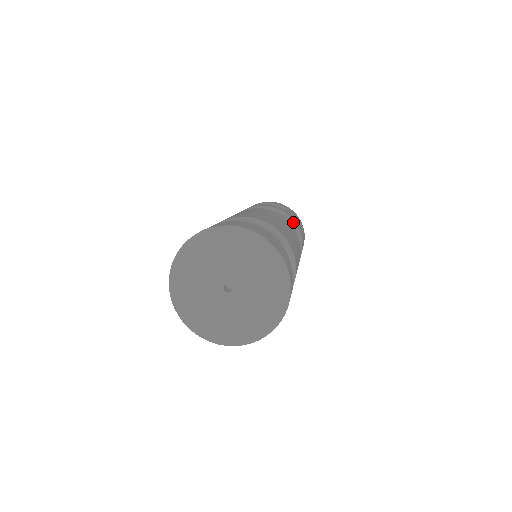
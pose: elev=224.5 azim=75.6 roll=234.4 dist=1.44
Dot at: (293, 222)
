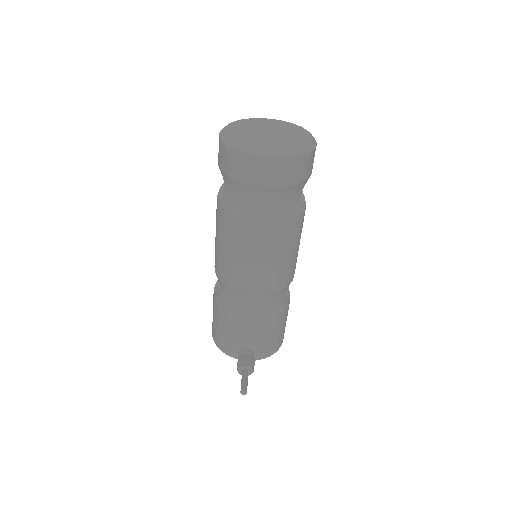
Dot at: occluded
